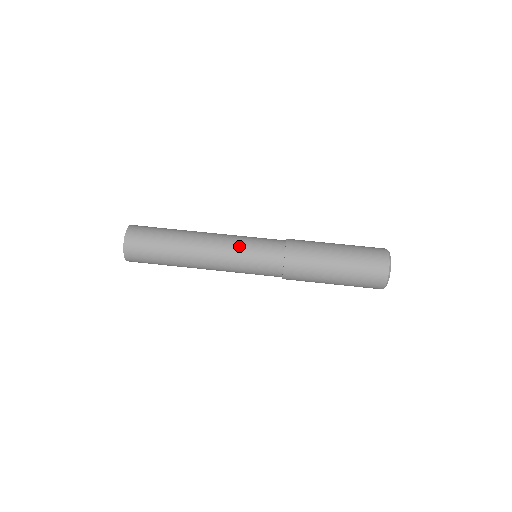
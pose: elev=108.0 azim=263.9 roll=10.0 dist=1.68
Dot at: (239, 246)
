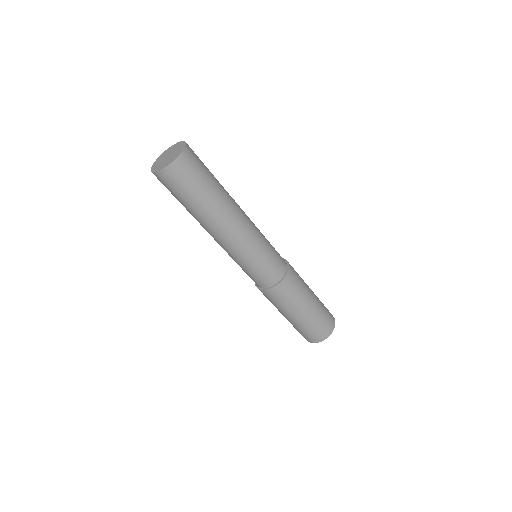
Dot at: (239, 260)
